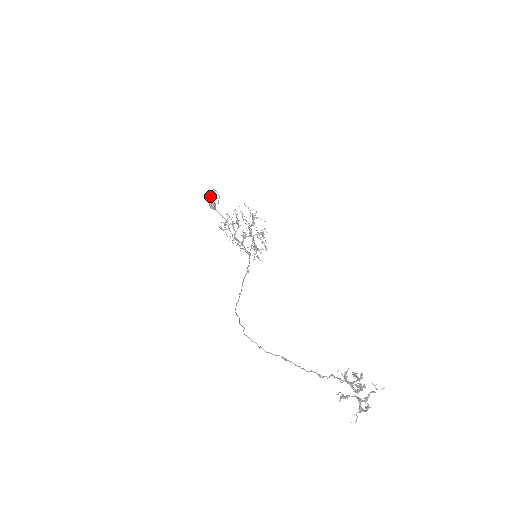
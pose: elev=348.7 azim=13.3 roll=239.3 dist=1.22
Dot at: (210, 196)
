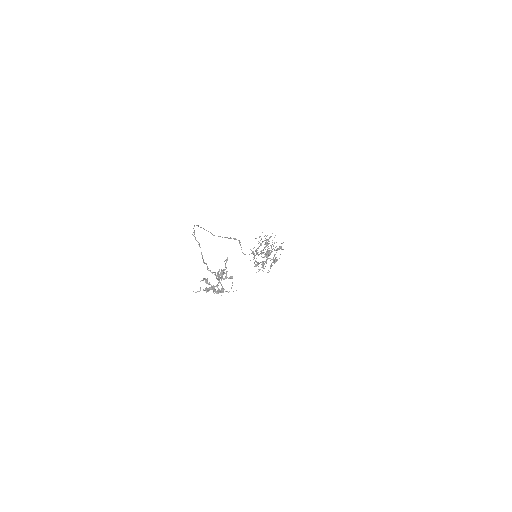
Dot at: (271, 245)
